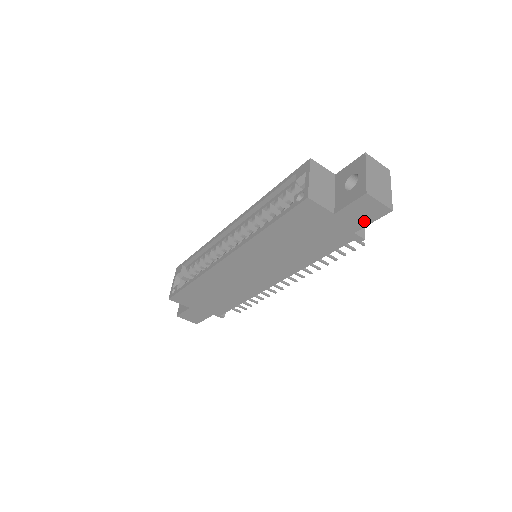
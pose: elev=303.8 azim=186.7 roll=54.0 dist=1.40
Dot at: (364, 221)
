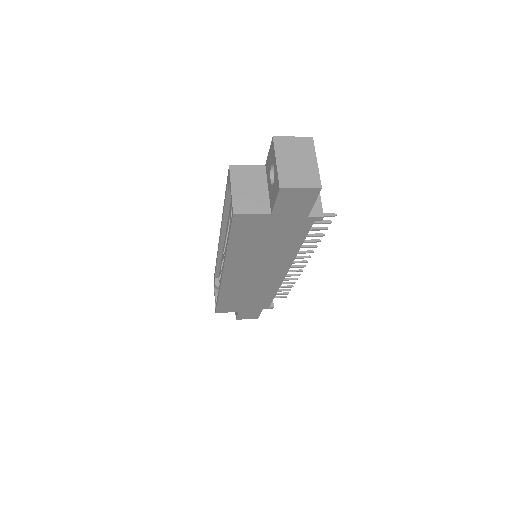
Dot at: (305, 206)
